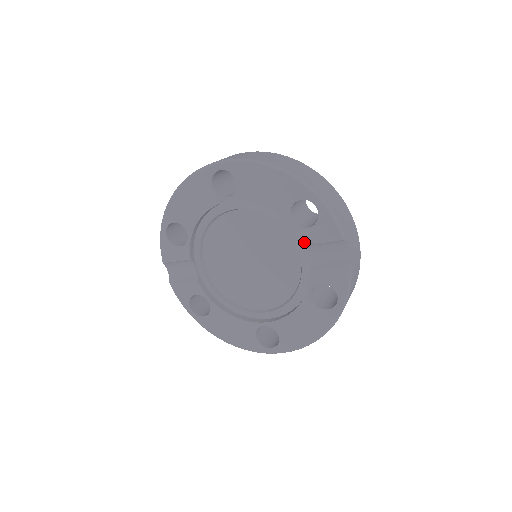
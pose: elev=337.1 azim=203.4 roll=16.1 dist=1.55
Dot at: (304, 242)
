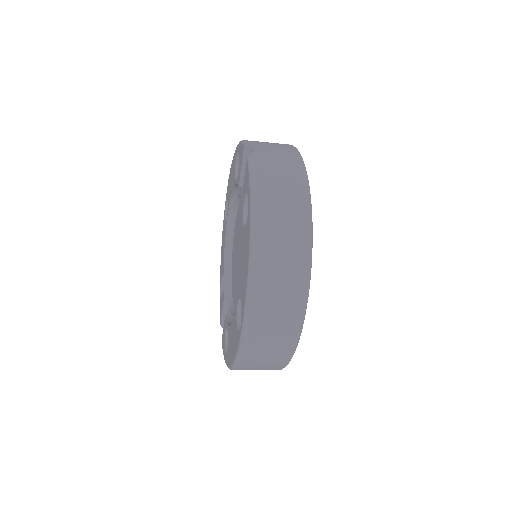
Dot at: (239, 184)
